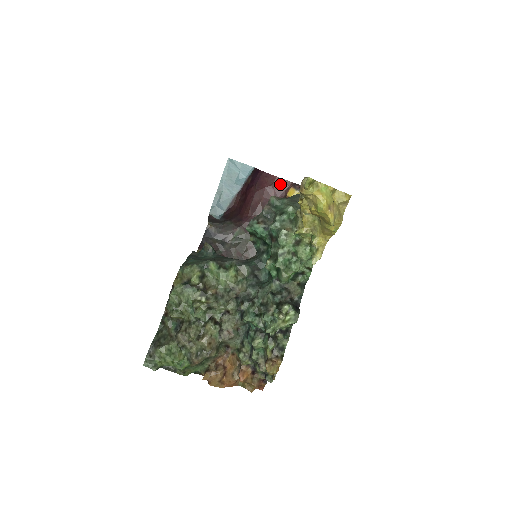
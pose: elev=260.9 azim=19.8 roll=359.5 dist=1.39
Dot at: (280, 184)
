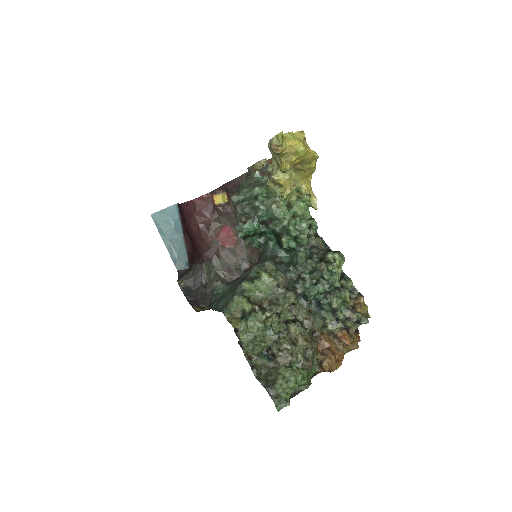
Dot at: (201, 202)
